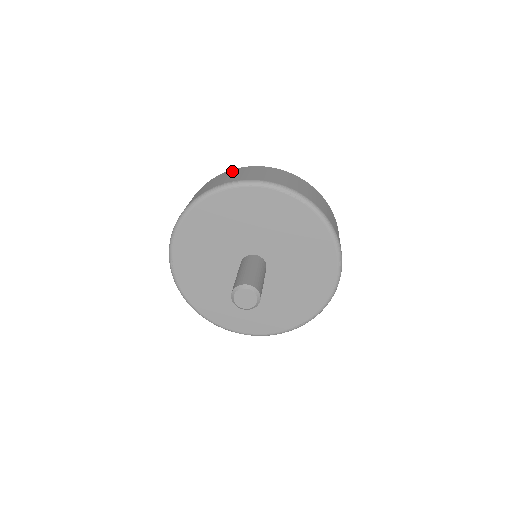
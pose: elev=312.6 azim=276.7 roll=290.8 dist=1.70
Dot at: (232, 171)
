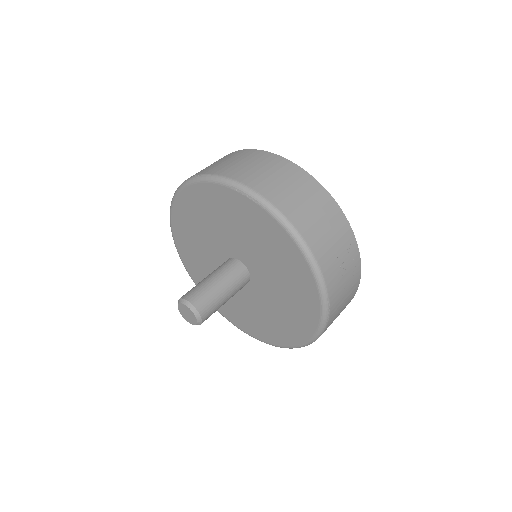
Dot at: (223, 157)
